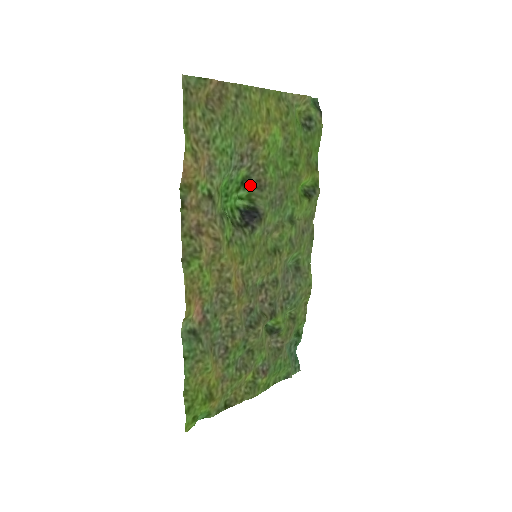
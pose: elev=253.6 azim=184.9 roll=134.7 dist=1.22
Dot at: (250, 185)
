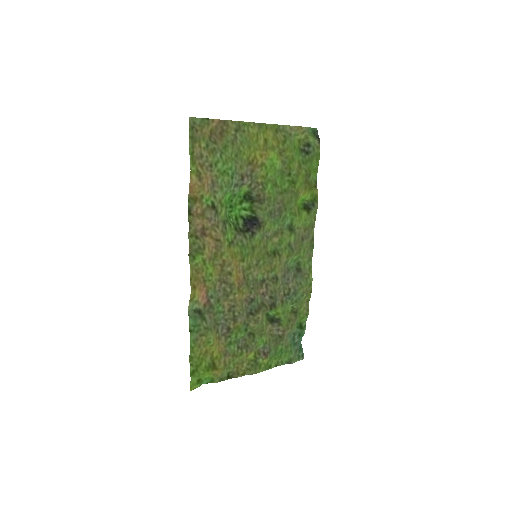
Dot at: (251, 199)
